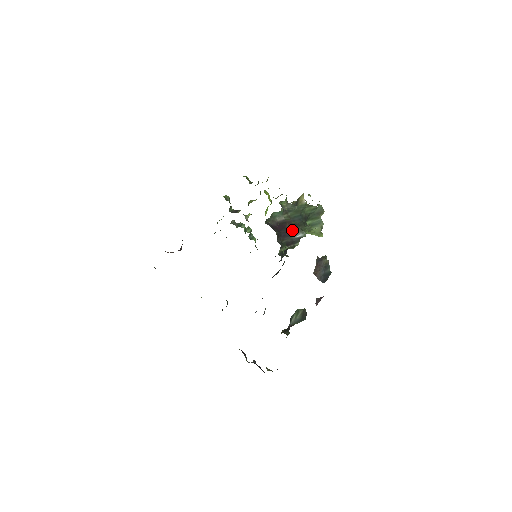
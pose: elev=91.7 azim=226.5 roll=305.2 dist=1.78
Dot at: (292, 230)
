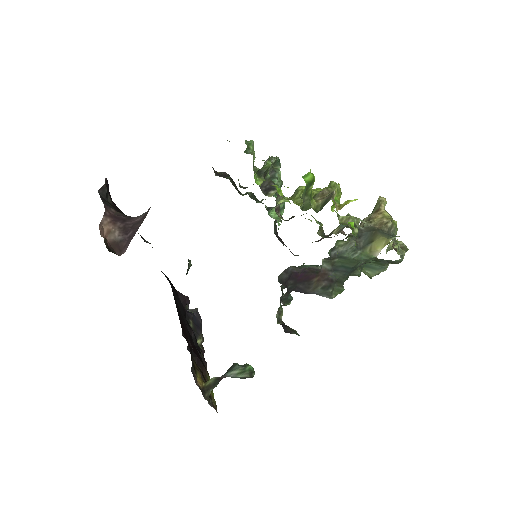
Dot at: (316, 290)
